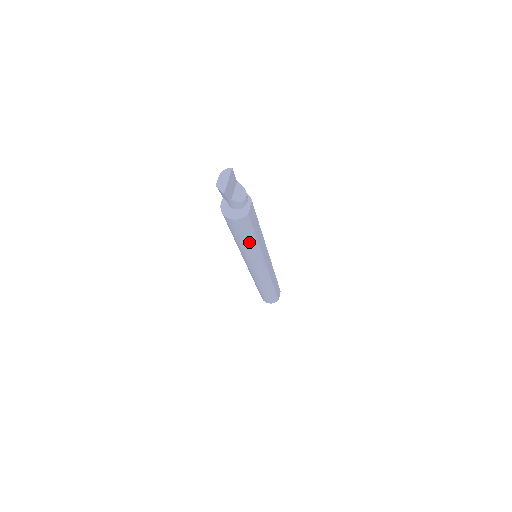
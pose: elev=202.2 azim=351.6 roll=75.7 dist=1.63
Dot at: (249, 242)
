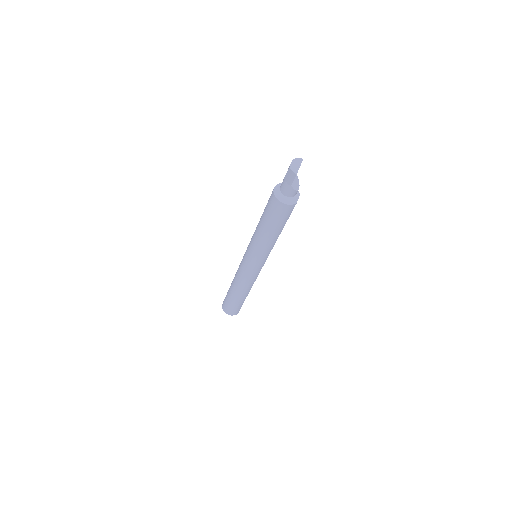
Dot at: (275, 233)
